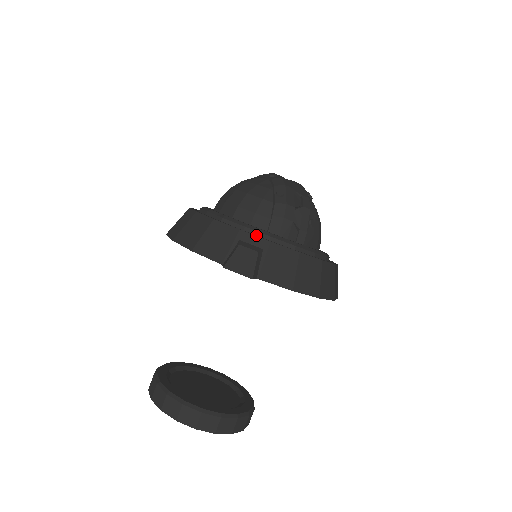
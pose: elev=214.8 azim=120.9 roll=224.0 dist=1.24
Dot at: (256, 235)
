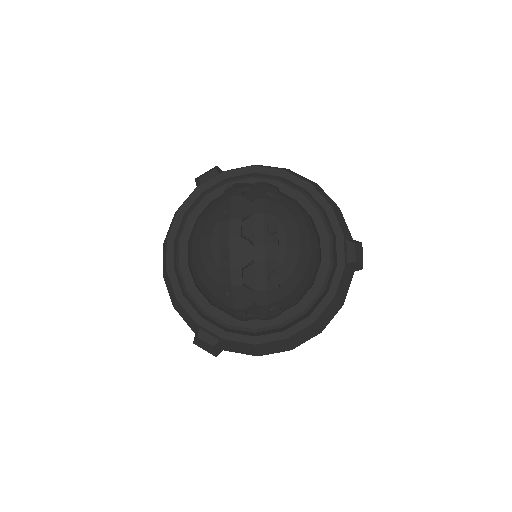
Dot at: (215, 321)
